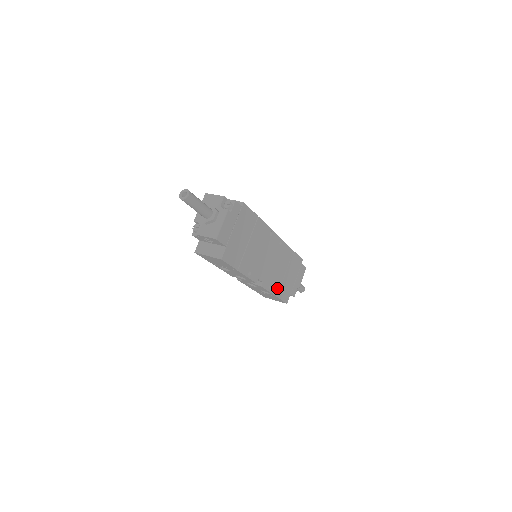
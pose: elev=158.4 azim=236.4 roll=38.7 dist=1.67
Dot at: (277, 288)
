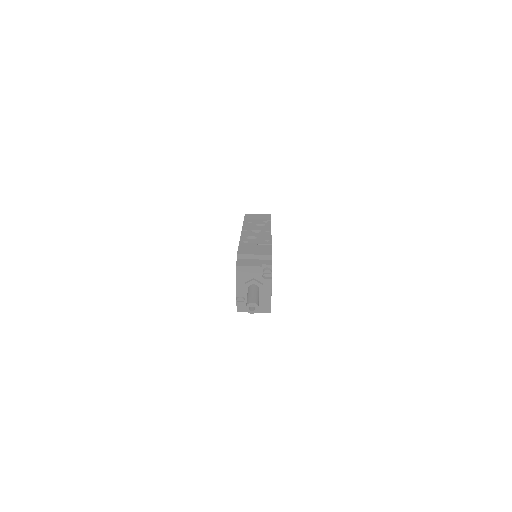
Dot at: occluded
